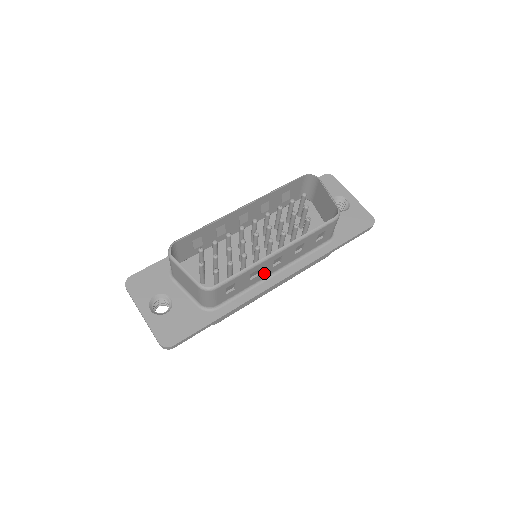
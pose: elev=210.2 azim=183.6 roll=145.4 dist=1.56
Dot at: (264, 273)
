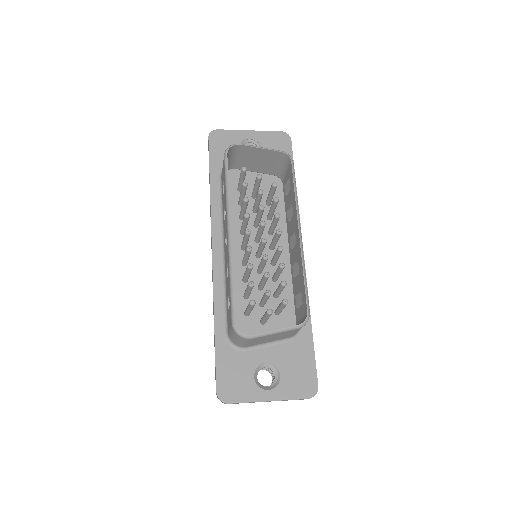
Dot at: occluded
